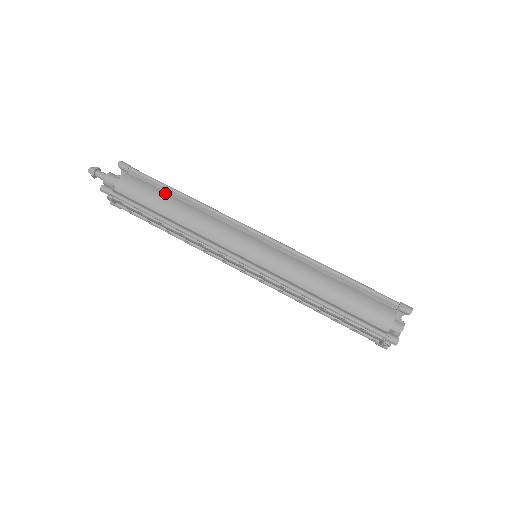
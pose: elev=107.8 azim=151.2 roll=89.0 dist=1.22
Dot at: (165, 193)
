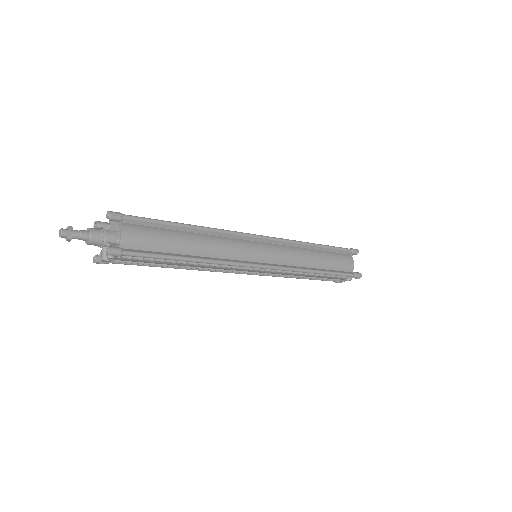
Dot at: (171, 230)
